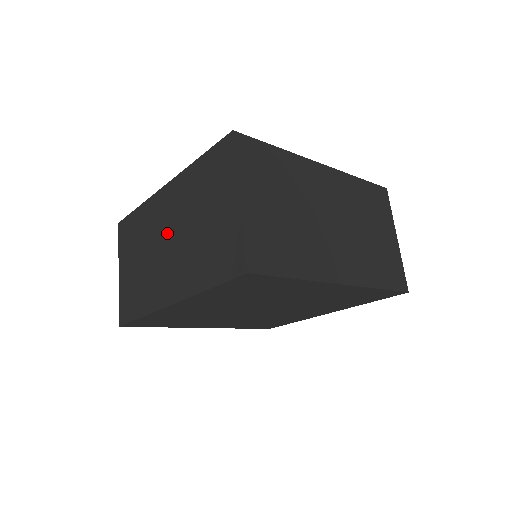
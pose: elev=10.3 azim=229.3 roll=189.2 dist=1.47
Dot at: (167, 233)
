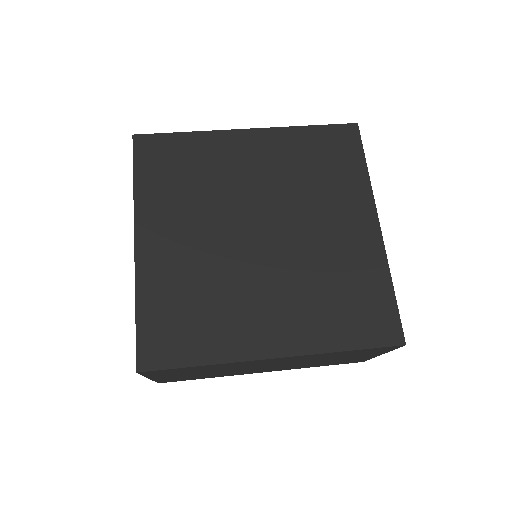
Dot at: occluded
